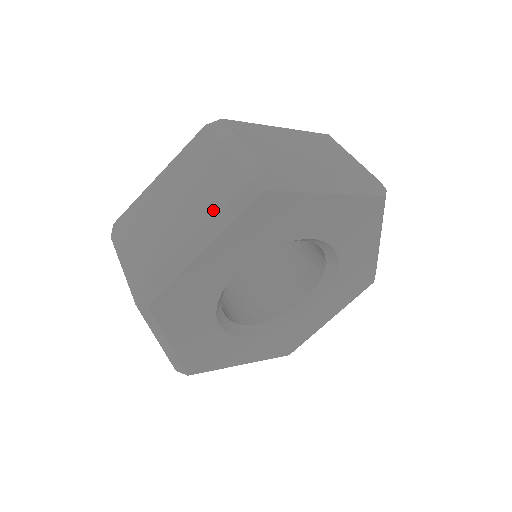
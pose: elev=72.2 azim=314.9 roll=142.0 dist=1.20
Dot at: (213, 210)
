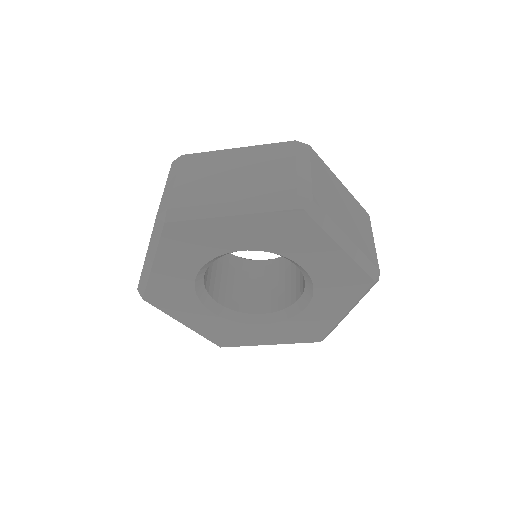
Dot at: (259, 195)
